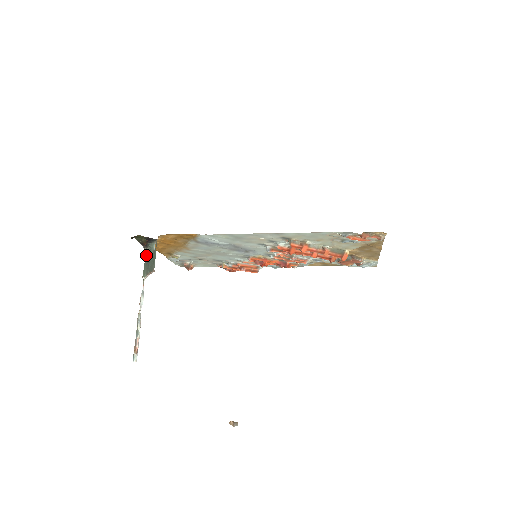
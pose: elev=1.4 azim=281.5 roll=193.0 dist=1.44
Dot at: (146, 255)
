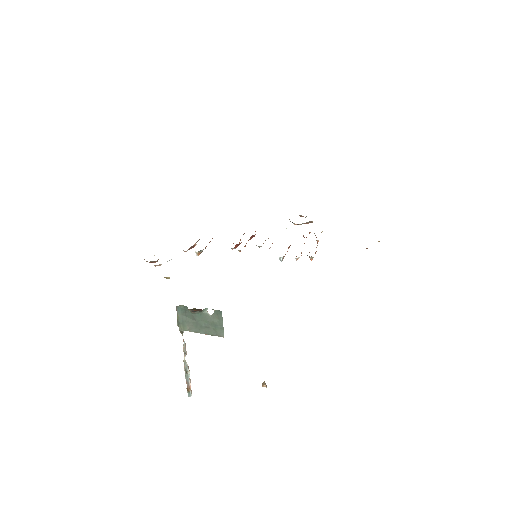
Dot at: (181, 311)
